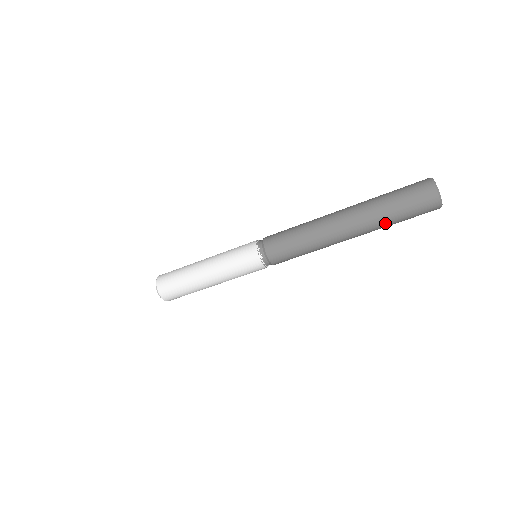
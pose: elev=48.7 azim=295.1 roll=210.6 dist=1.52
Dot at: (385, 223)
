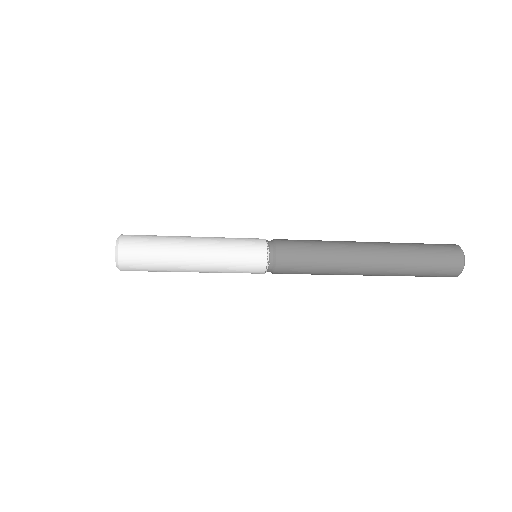
Dot at: occluded
